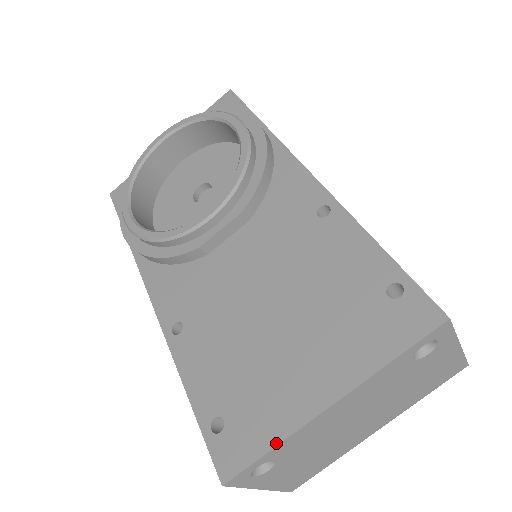
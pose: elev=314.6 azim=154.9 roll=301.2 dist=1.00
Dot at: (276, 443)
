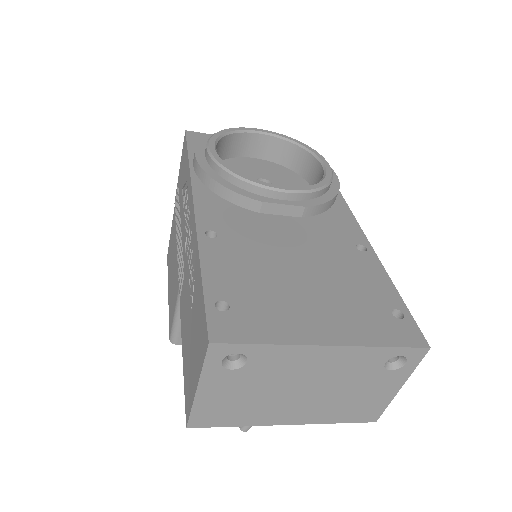
Dot at: (272, 342)
